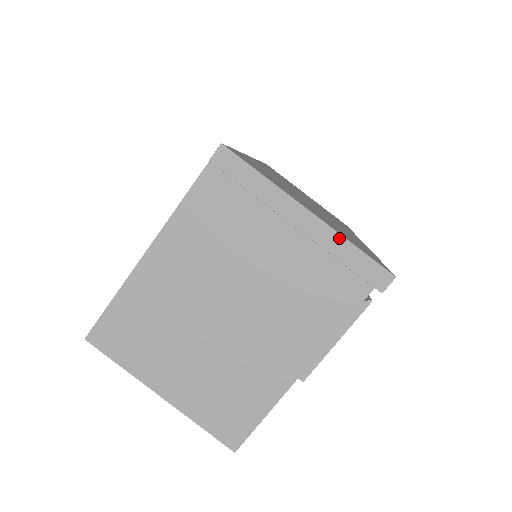
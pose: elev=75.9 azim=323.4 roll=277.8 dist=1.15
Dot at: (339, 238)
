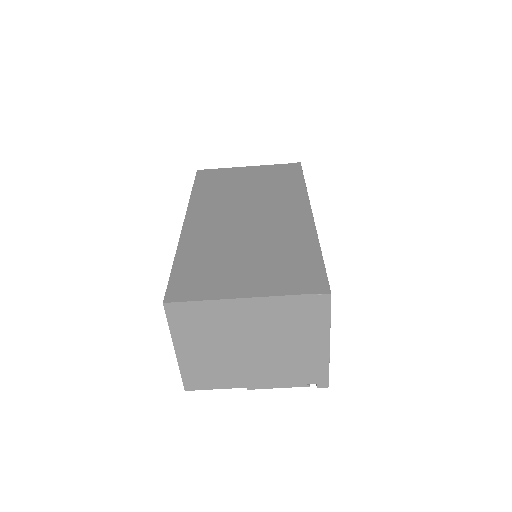
Dot at: (327, 361)
